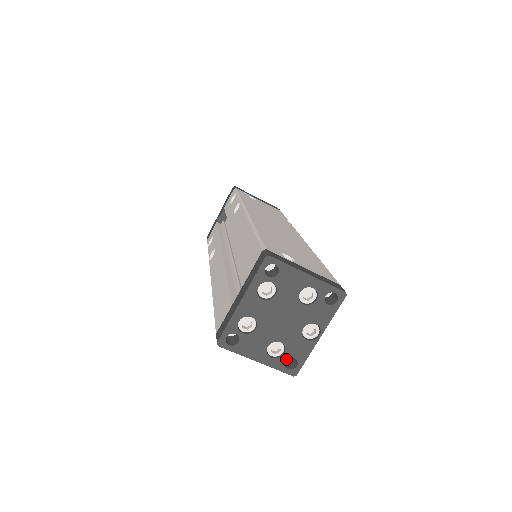
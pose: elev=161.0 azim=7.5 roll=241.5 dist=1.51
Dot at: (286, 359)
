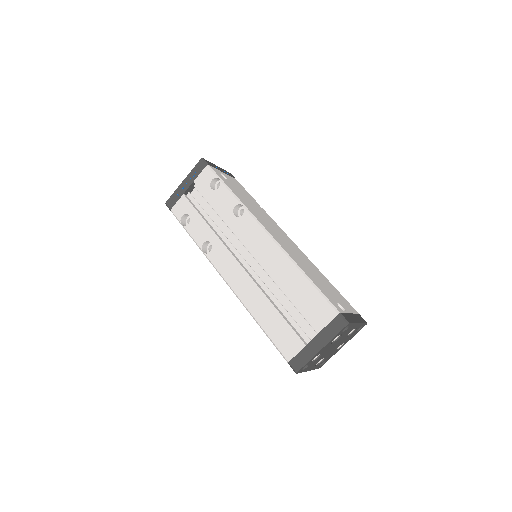
Dot at: occluded
